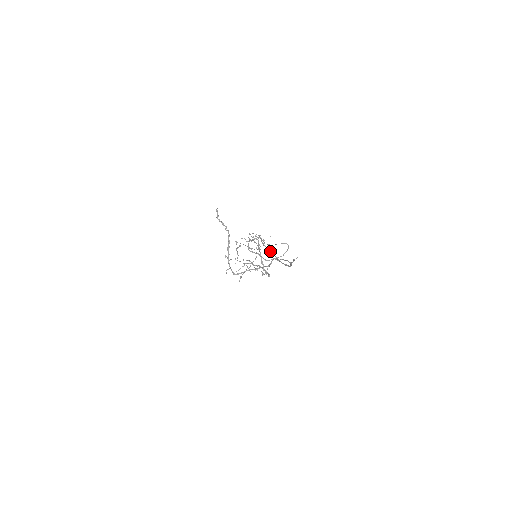
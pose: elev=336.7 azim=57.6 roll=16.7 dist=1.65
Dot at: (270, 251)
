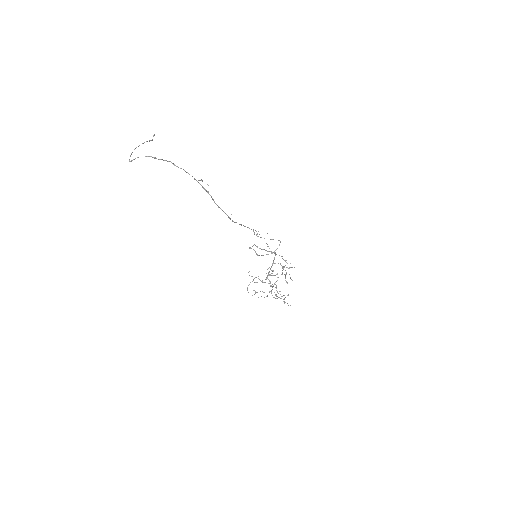
Dot at: (240, 224)
